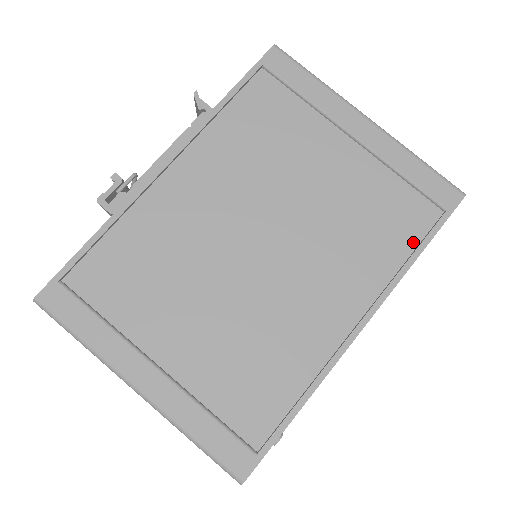
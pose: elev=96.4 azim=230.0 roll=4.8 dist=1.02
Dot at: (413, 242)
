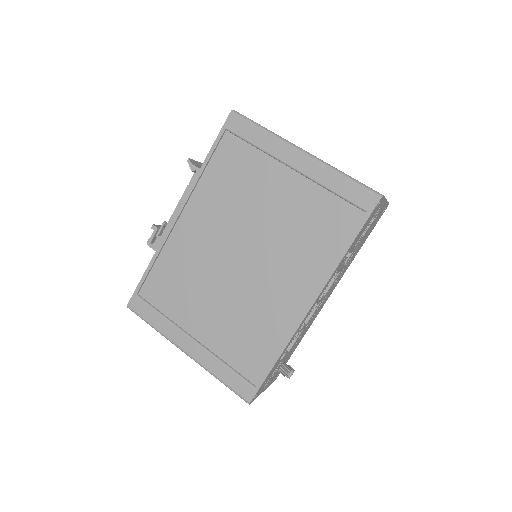
Dot at: (344, 240)
